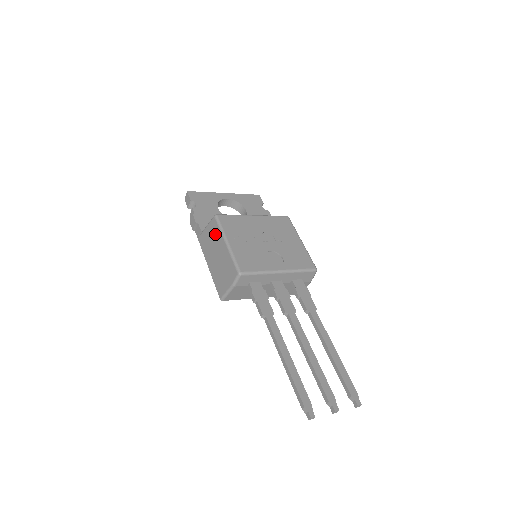
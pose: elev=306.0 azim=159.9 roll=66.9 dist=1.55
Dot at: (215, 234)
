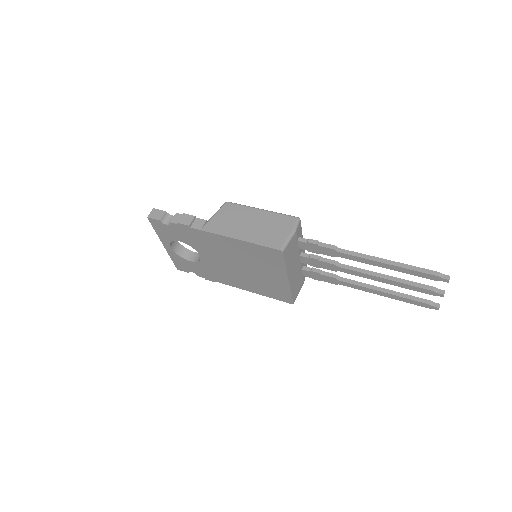
Dot at: (237, 211)
